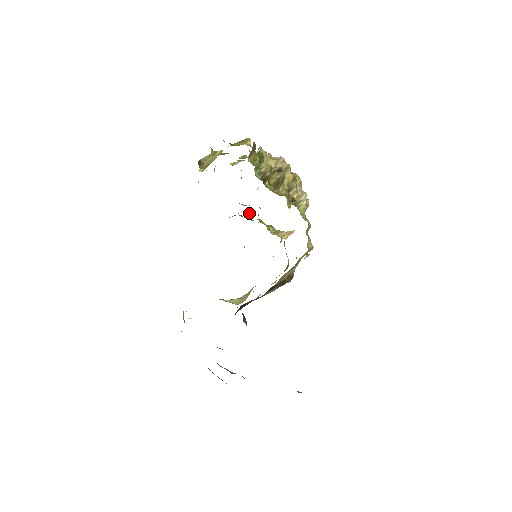
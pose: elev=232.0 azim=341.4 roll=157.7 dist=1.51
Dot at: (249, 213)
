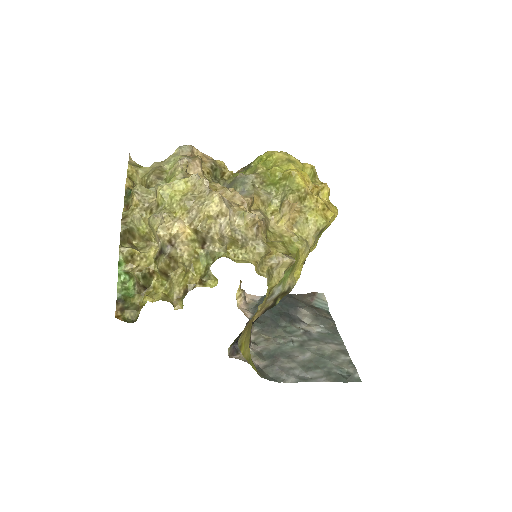
Dot at: (258, 163)
